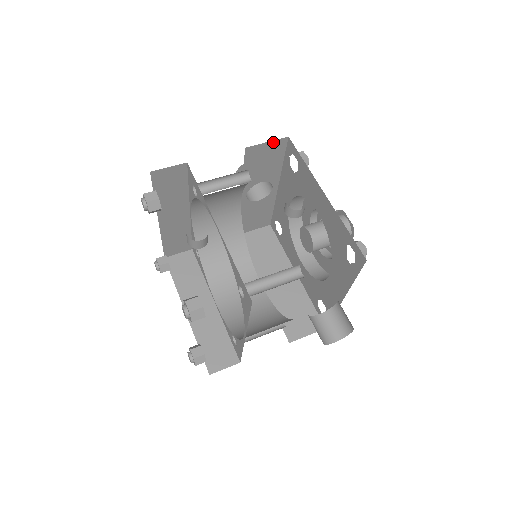
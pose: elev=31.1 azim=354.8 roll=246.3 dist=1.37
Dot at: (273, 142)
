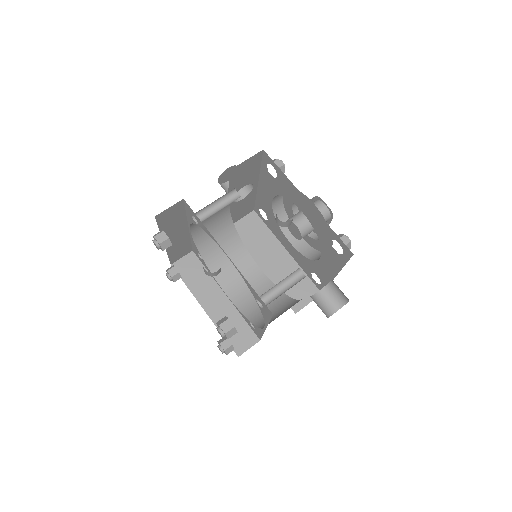
Dot at: (251, 158)
